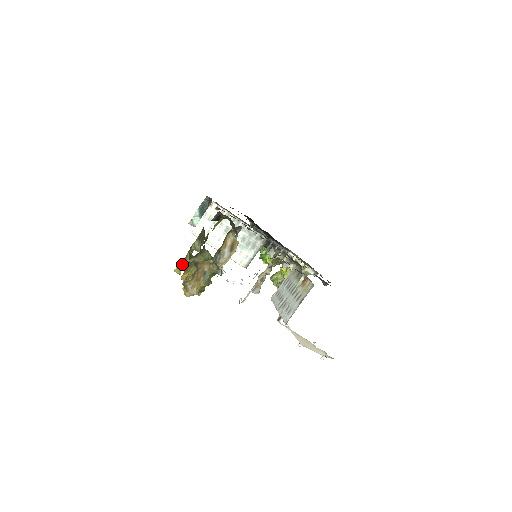
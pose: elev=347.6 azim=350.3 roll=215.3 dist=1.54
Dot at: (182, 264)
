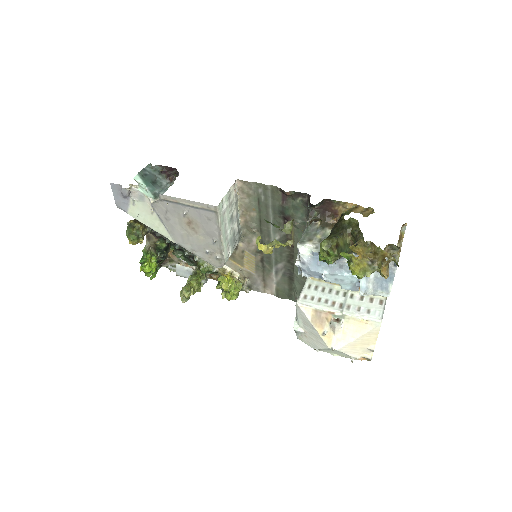
Dot at: (289, 242)
